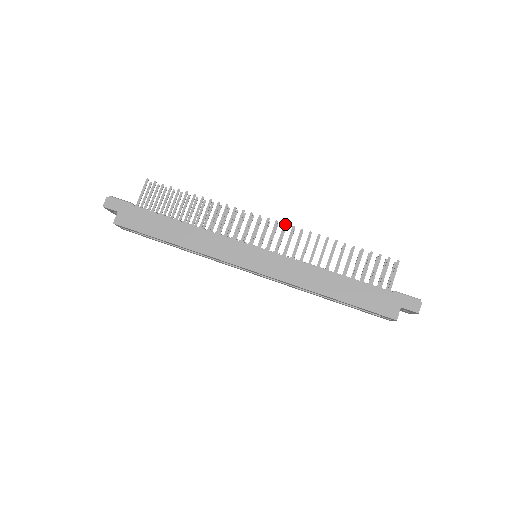
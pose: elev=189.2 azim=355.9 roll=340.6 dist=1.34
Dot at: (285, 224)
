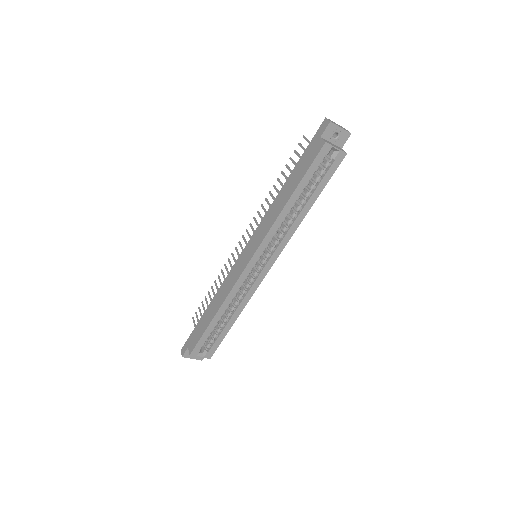
Dot at: (250, 224)
